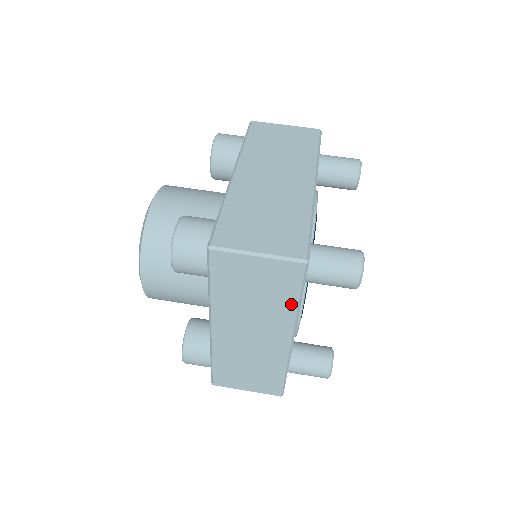
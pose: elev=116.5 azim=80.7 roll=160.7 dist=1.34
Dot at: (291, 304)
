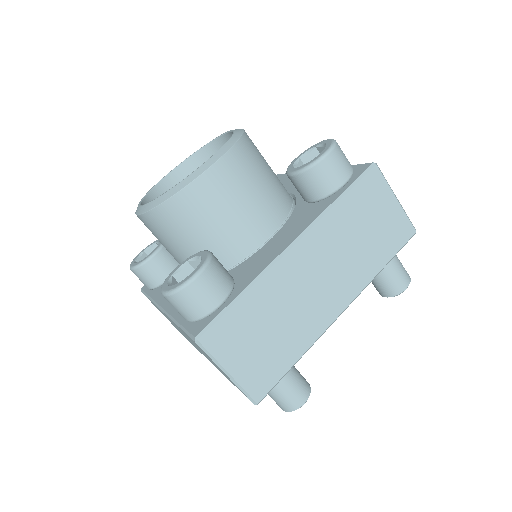
Dot at: (227, 378)
